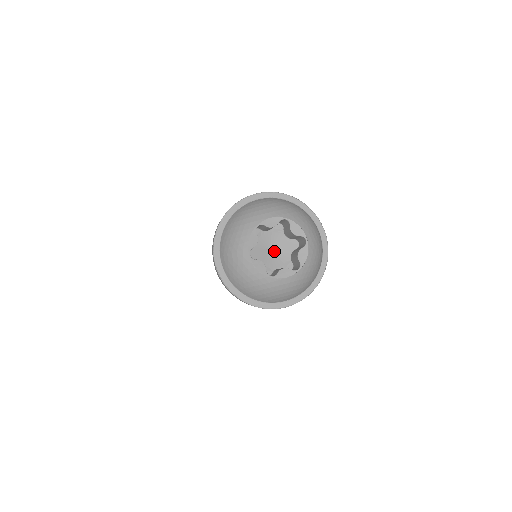
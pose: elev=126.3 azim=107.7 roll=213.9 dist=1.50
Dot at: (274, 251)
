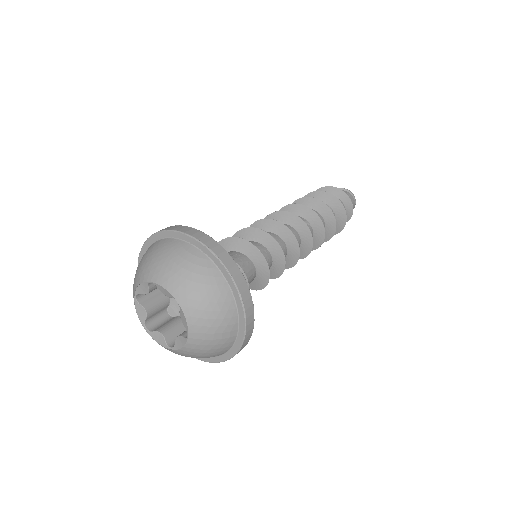
Dot at: occluded
